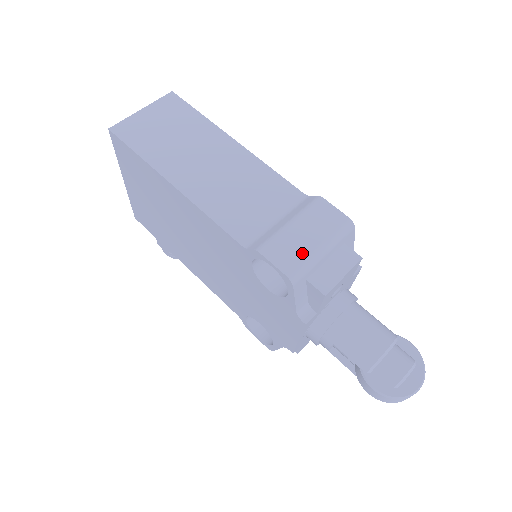
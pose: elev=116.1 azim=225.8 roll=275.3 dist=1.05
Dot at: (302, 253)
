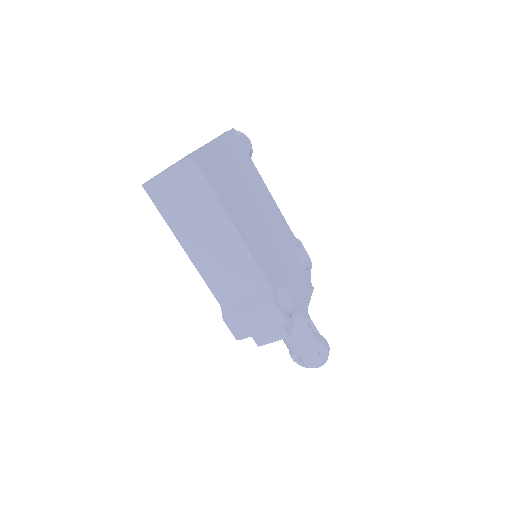
Dot at: (248, 330)
